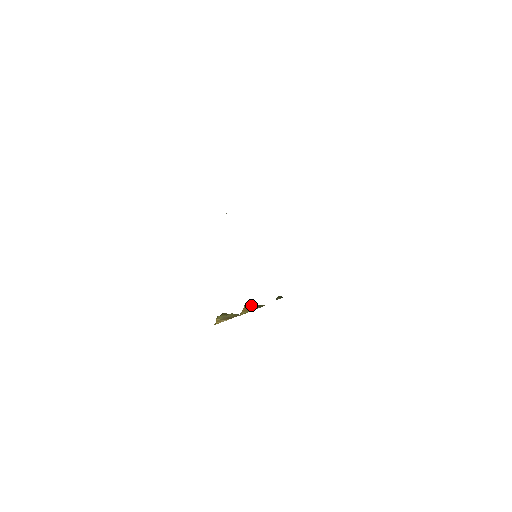
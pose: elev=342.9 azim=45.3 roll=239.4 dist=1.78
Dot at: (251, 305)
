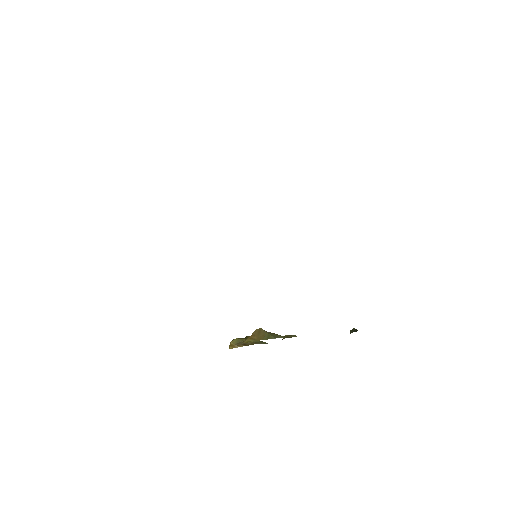
Dot at: (265, 331)
